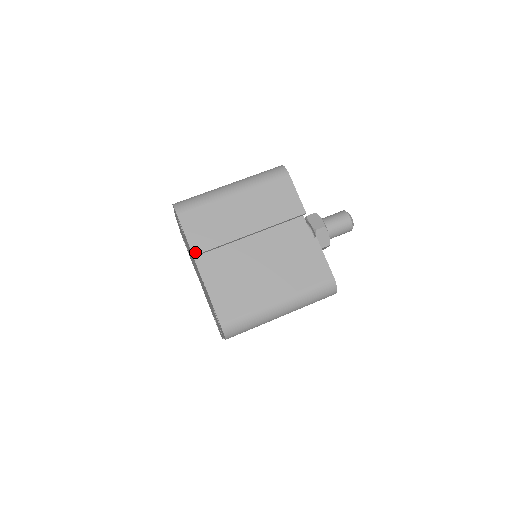
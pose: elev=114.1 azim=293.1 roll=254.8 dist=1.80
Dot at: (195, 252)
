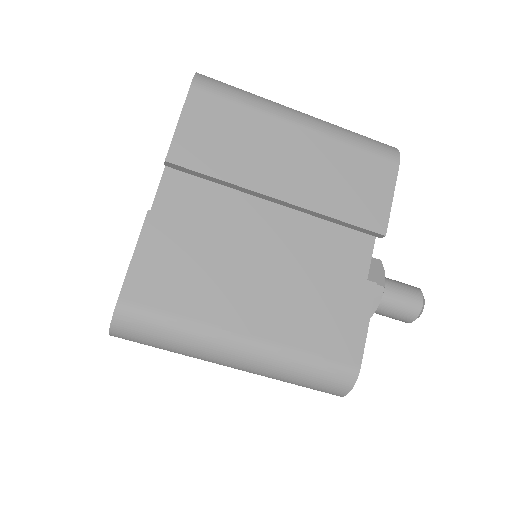
Dot at: (173, 157)
